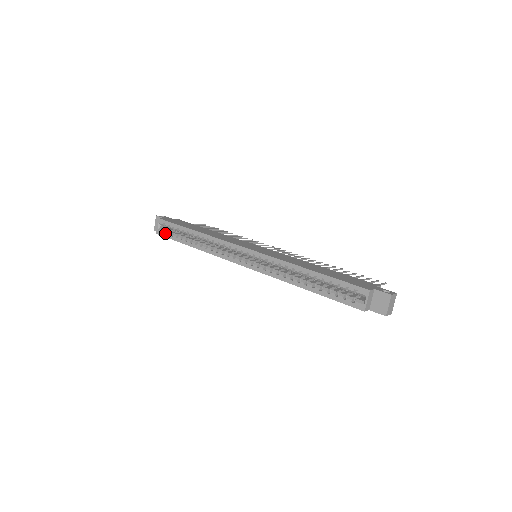
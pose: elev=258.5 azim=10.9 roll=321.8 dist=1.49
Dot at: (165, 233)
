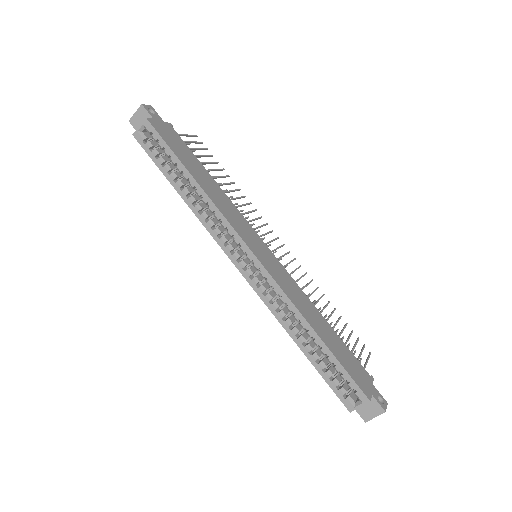
Dot at: (147, 146)
